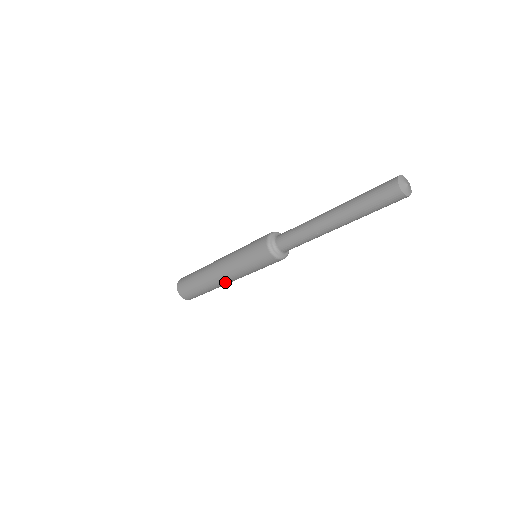
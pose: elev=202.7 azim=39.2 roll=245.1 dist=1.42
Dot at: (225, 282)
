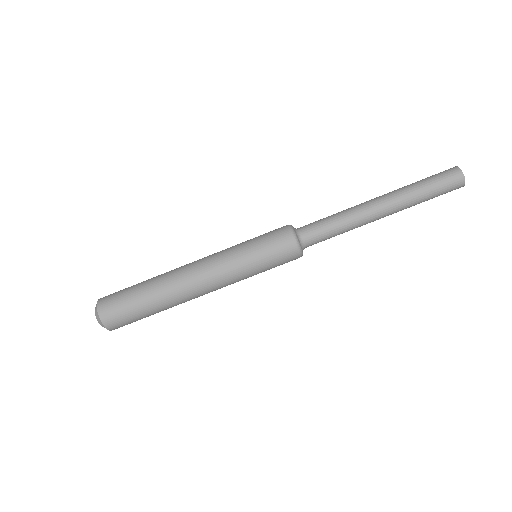
Dot at: (194, 282)
